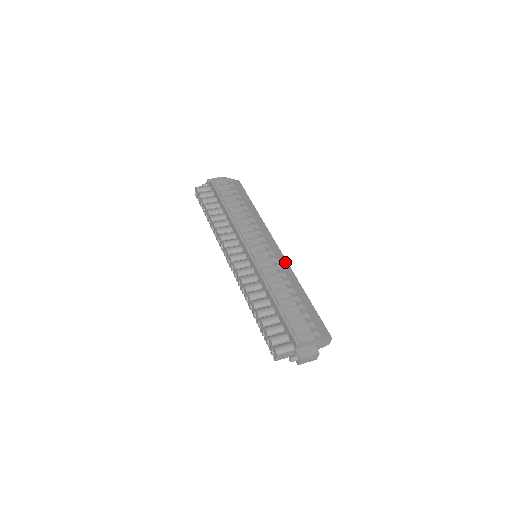
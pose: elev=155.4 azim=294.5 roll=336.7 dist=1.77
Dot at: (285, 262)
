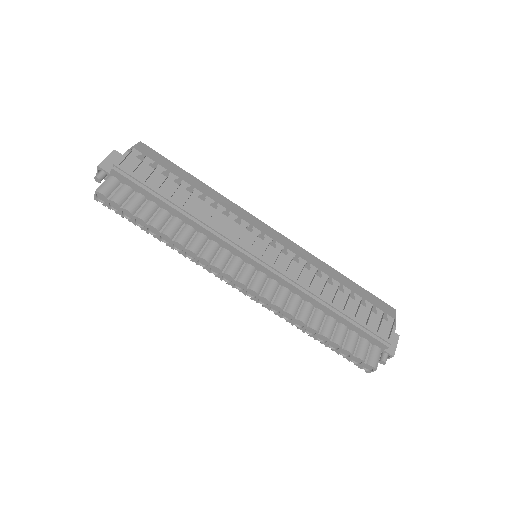
Dot at: (295, 246)
